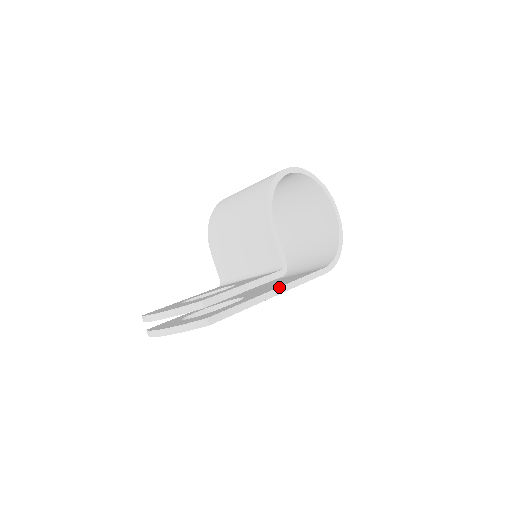
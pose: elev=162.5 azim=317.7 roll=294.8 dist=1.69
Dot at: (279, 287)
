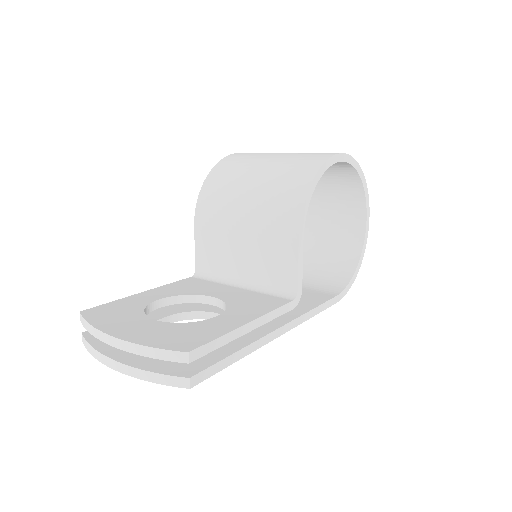
Dot at: (285, 324)
